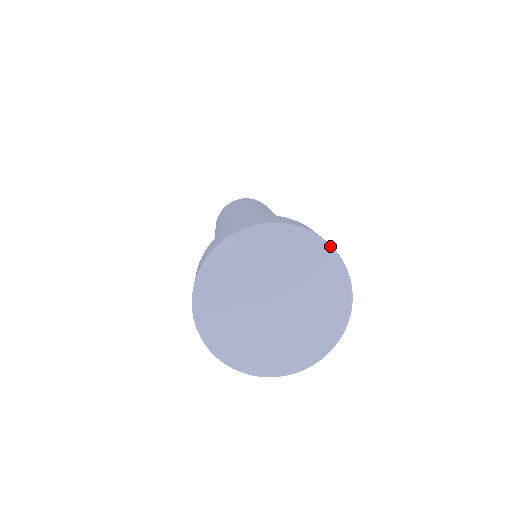
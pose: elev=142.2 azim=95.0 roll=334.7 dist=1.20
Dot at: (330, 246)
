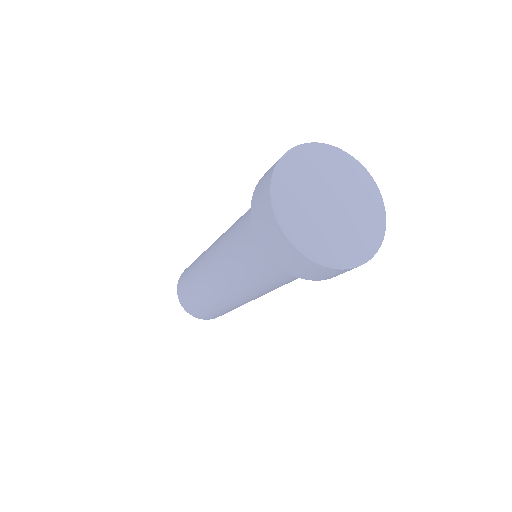
Dot at: (325, 144)
